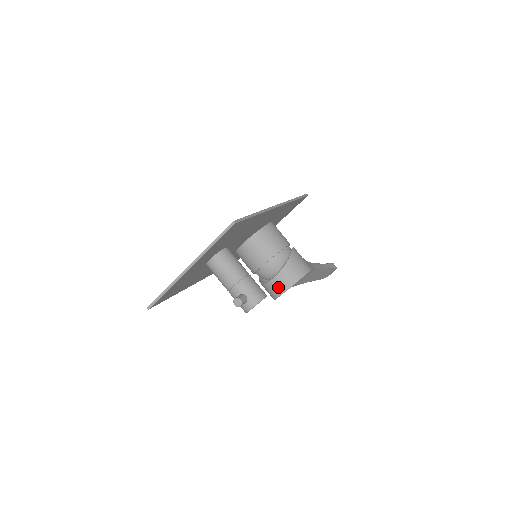
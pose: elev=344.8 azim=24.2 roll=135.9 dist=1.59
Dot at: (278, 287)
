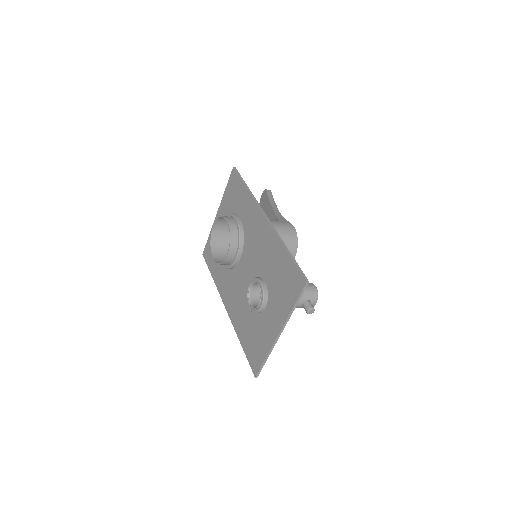
Dot at: occluded
